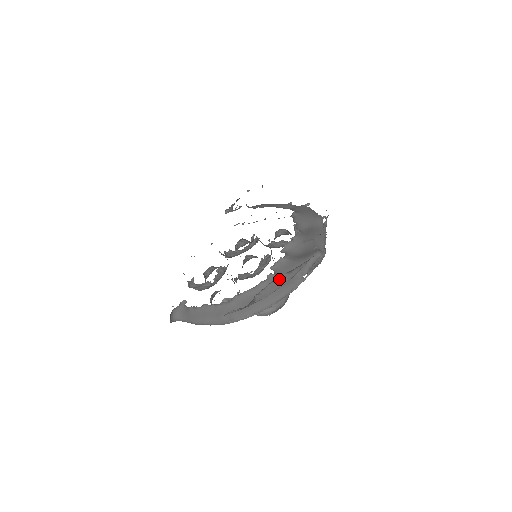
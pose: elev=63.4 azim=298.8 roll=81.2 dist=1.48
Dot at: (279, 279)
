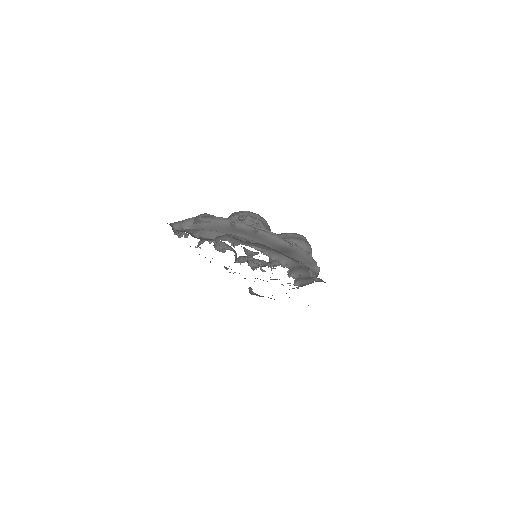
Dot at: occluded
